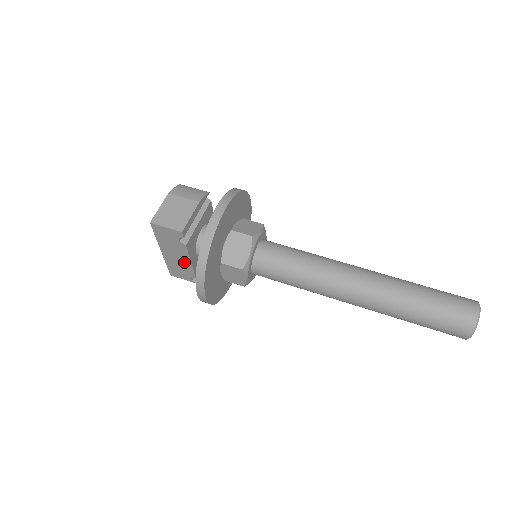
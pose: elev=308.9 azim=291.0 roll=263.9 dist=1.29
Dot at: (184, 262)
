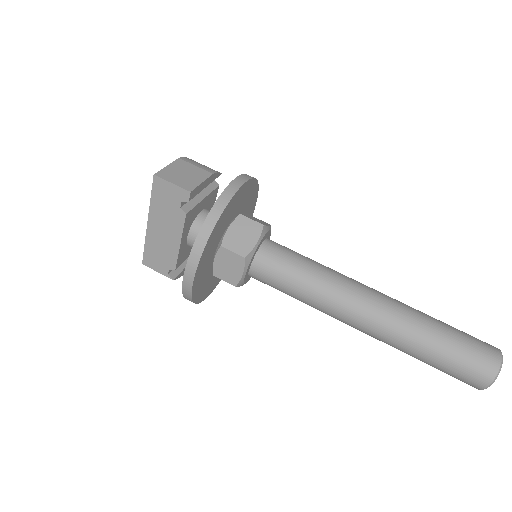
Dot at: (171, 242)
